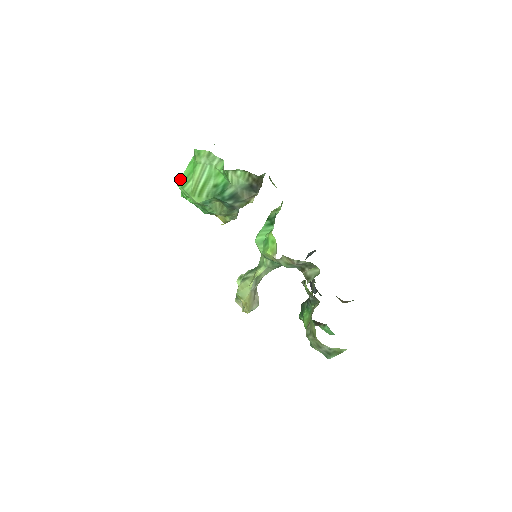
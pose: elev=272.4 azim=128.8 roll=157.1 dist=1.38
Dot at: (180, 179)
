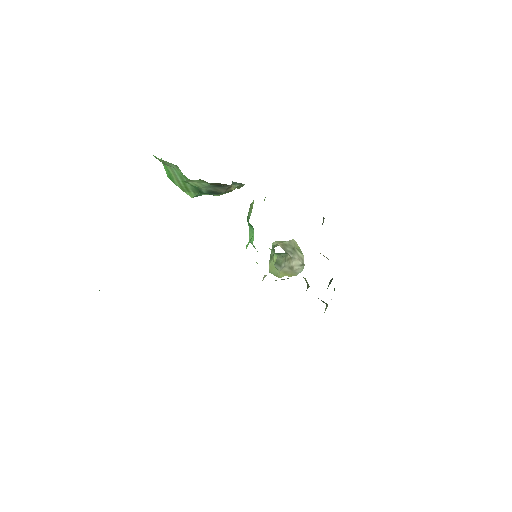
Dot at: (167, 175)
